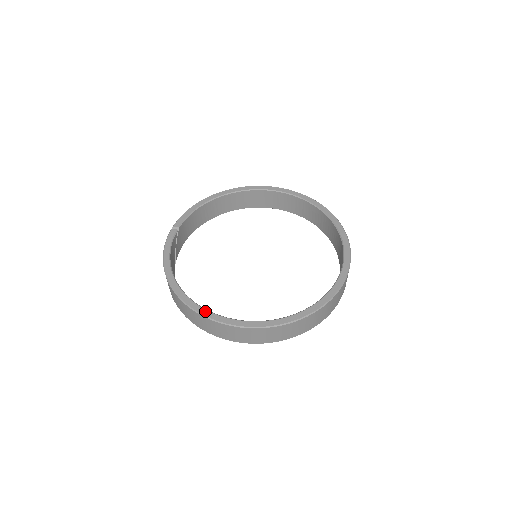
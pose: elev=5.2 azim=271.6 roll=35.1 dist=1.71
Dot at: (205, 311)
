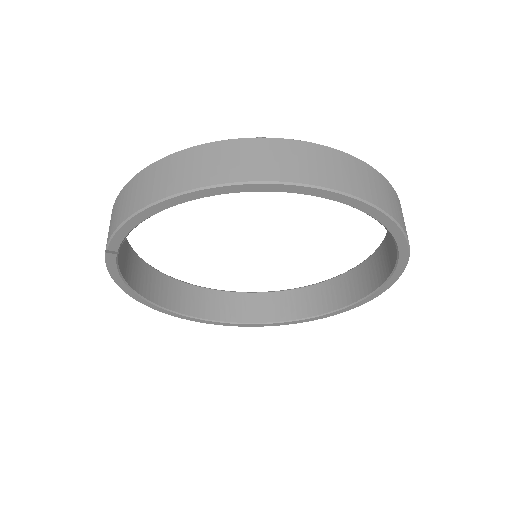
Dot at: occluded
